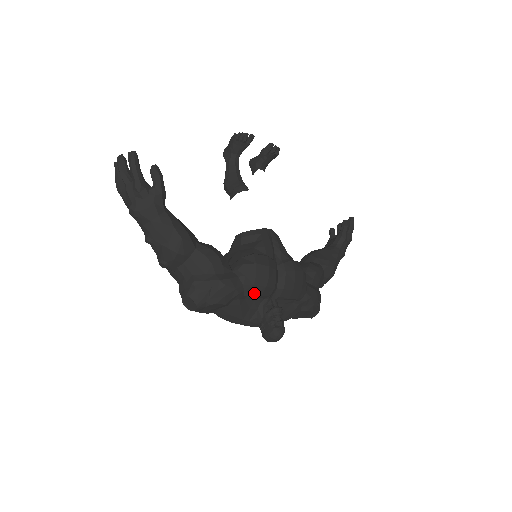
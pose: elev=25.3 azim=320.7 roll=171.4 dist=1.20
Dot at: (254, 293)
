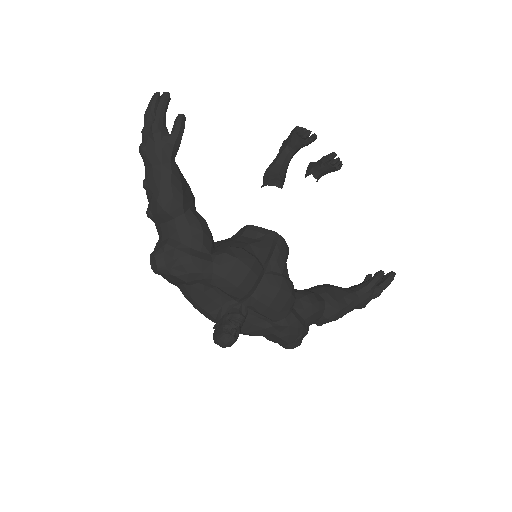
Dot at: (222, 287)
